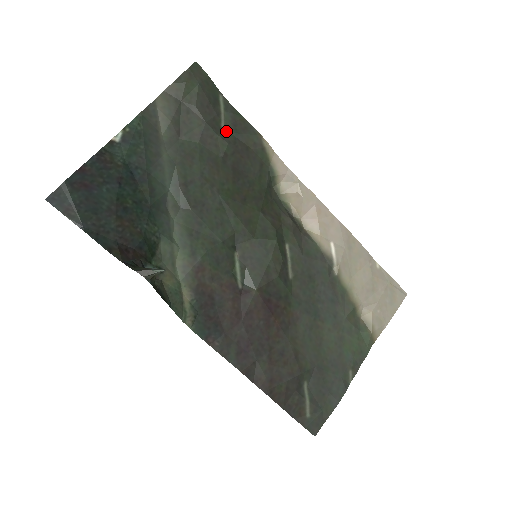
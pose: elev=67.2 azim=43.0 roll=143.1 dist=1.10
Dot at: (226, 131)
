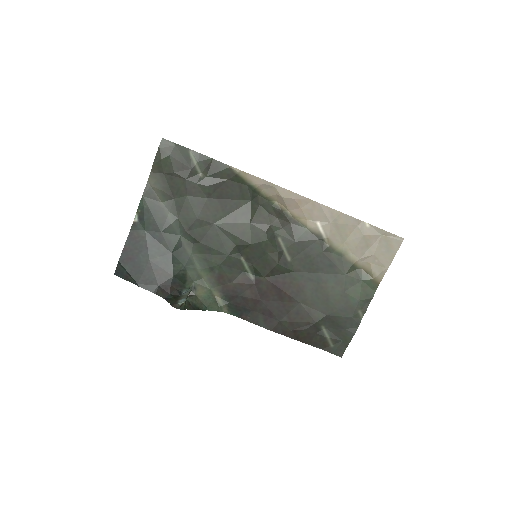
Dot at: (203, 177)
